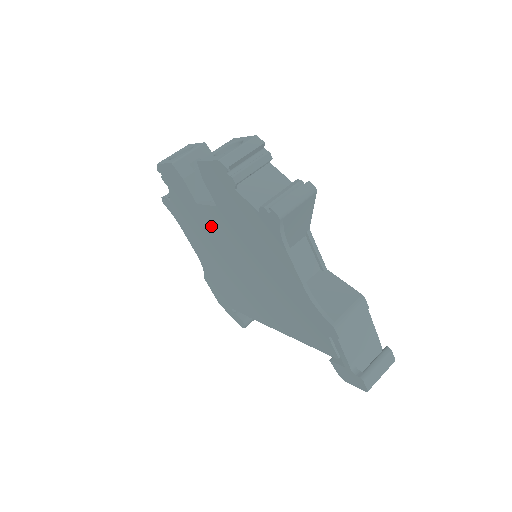
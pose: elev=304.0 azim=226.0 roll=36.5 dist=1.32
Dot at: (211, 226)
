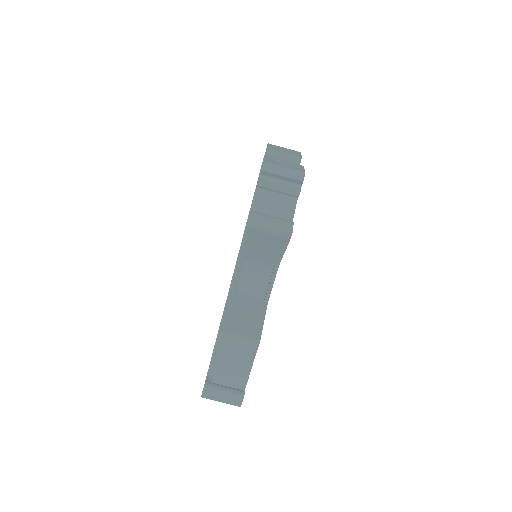
Dot at: occluded
